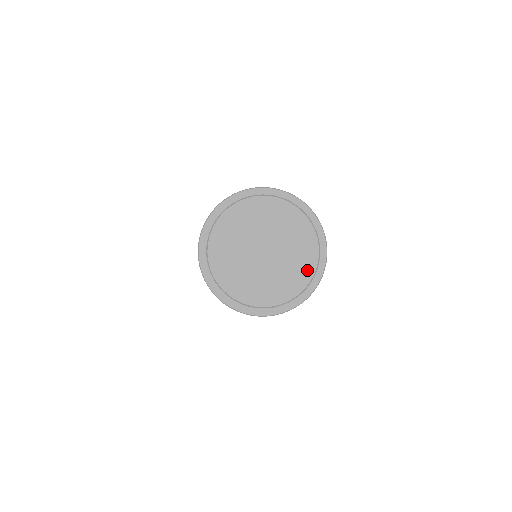
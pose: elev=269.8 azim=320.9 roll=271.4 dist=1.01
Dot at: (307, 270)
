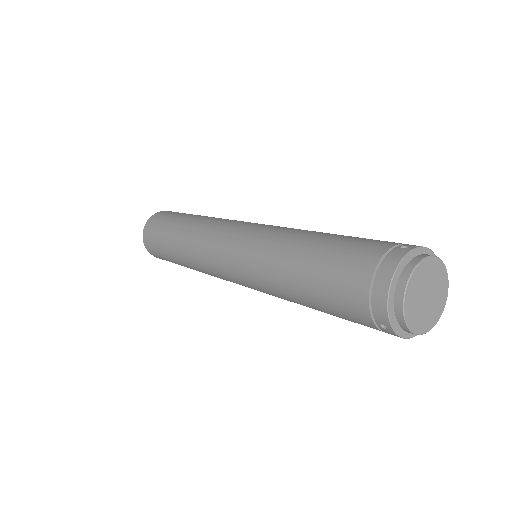
Dot at: (445, 291)
